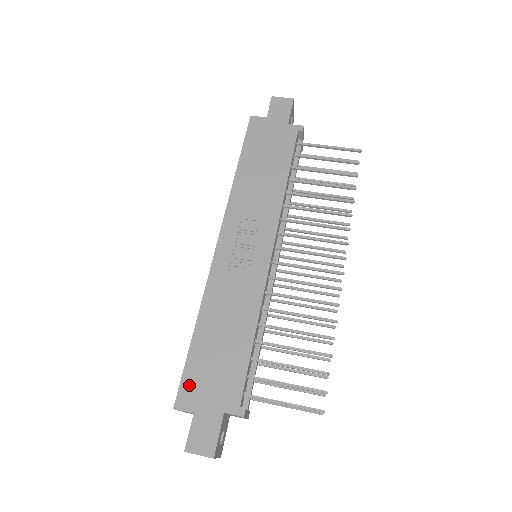
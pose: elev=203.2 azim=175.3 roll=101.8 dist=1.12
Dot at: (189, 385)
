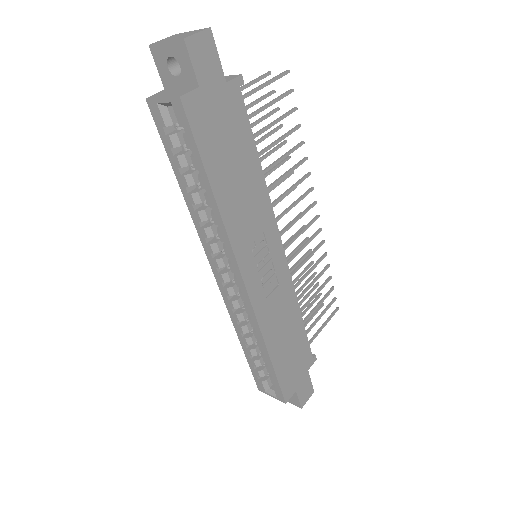
Dot at: (286, 385)
